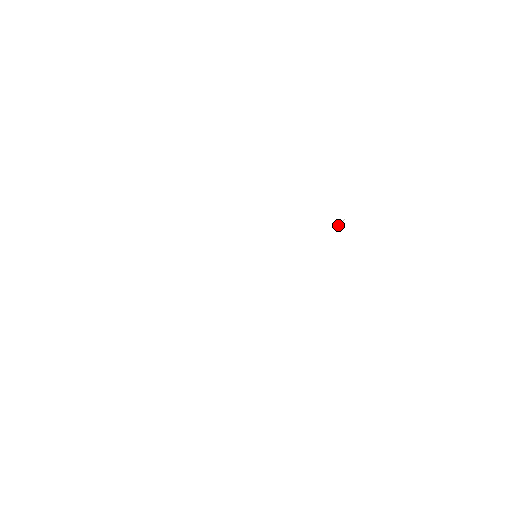
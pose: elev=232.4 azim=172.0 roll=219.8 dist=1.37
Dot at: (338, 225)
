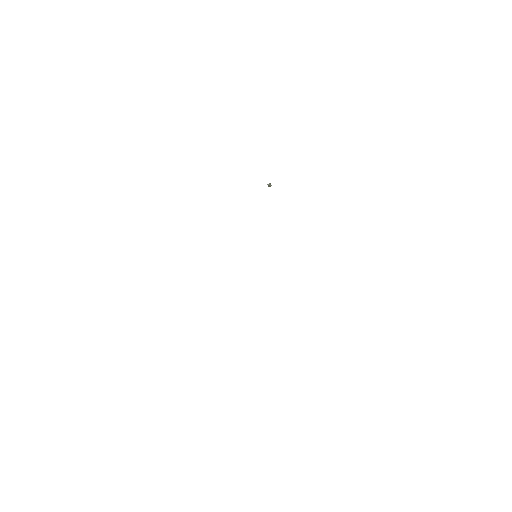
Dot at: (268, 185)
